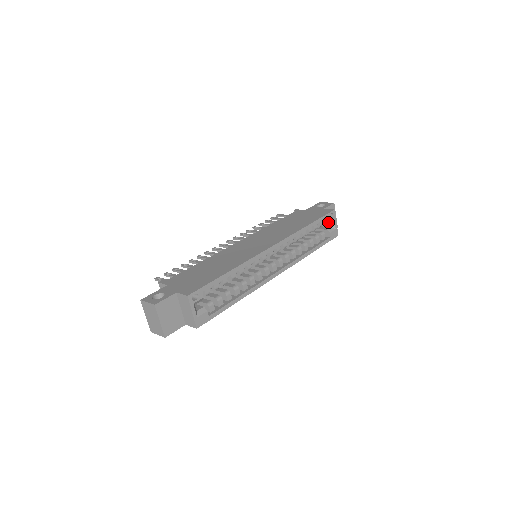
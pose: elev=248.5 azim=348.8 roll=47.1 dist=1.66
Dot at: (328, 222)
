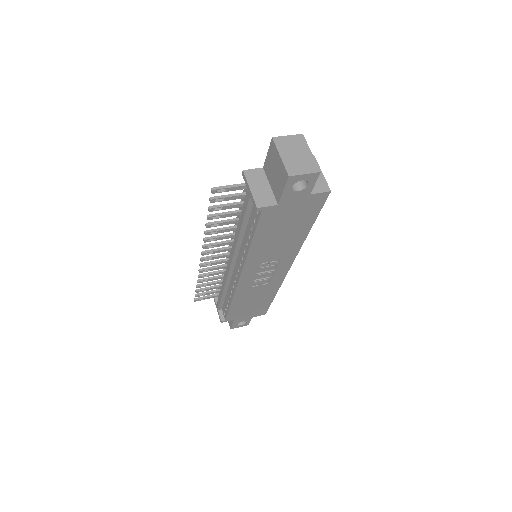
Dot at: occluded
